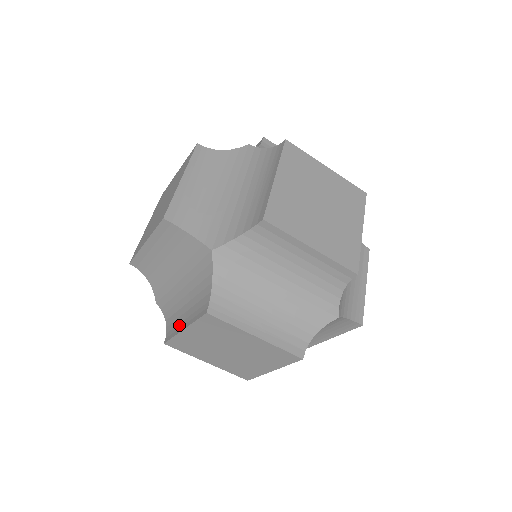
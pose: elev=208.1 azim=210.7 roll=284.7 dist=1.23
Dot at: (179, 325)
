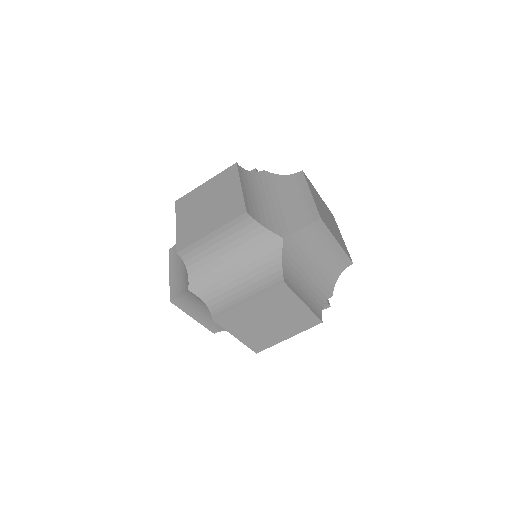
Dot at: (236, 301)
